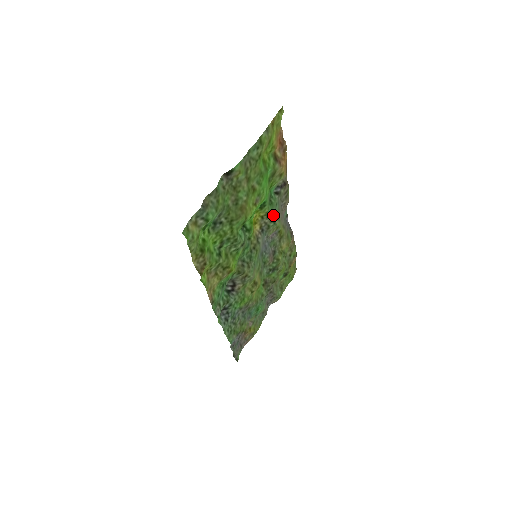
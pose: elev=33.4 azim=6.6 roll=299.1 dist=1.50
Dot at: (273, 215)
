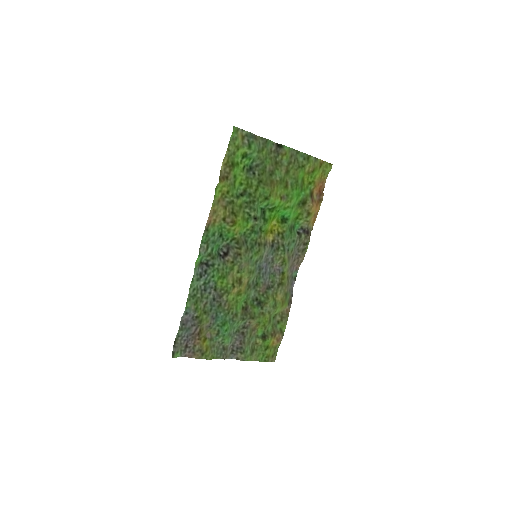
Dot at: (287, 245)
